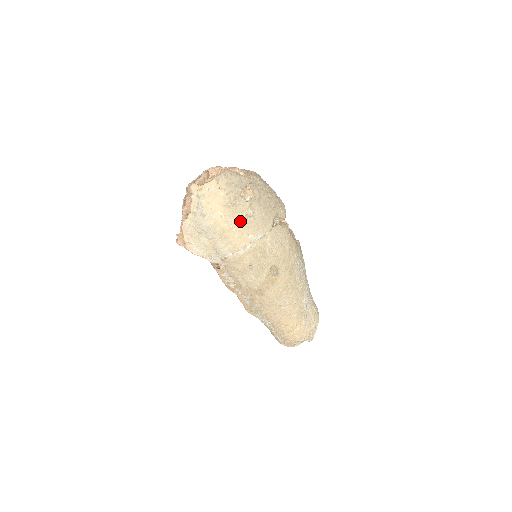
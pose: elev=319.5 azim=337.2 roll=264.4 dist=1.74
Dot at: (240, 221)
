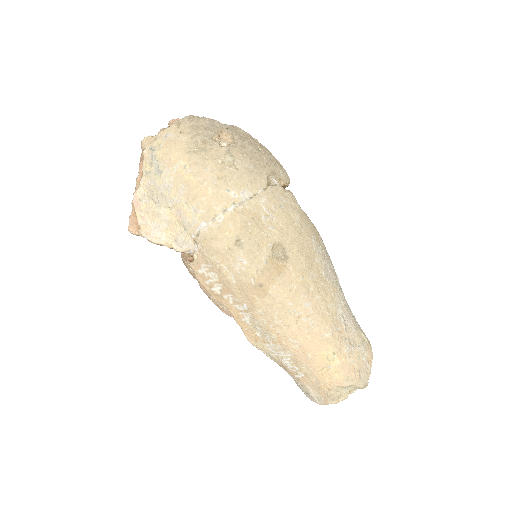
Dot at: (213, 171)
